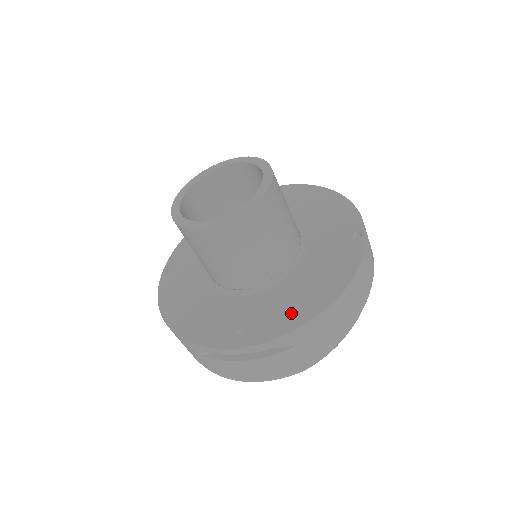
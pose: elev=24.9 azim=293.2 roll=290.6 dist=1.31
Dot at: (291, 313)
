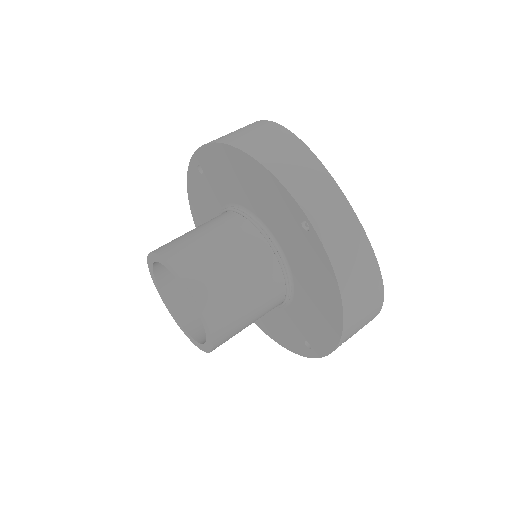
Dot at: (324, 328)
